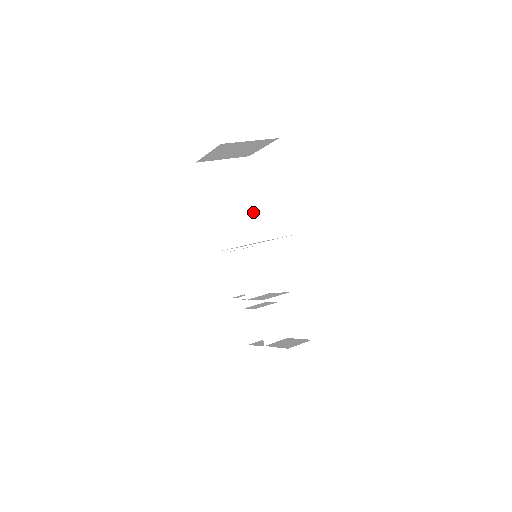
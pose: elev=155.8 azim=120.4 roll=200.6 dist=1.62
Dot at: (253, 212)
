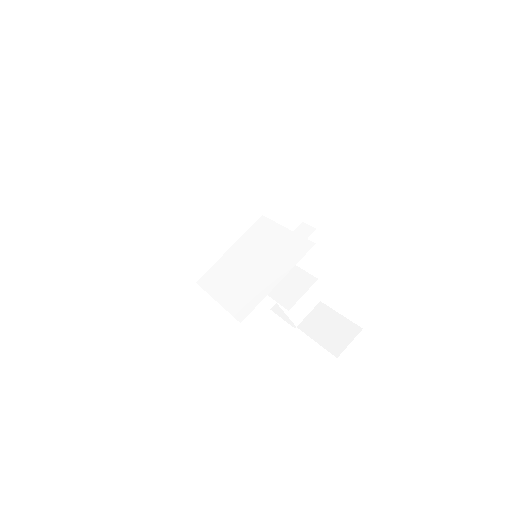
Dot at: (227, 190)
